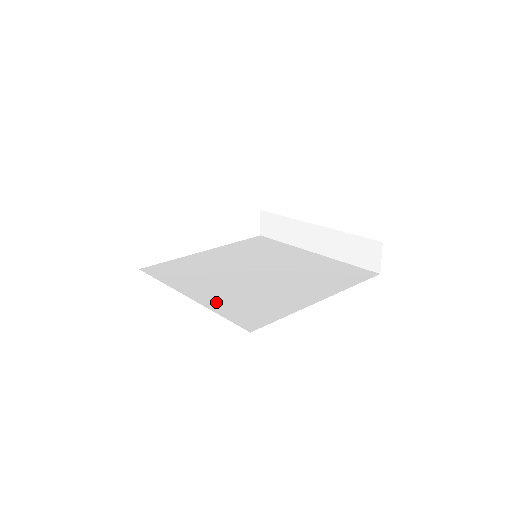
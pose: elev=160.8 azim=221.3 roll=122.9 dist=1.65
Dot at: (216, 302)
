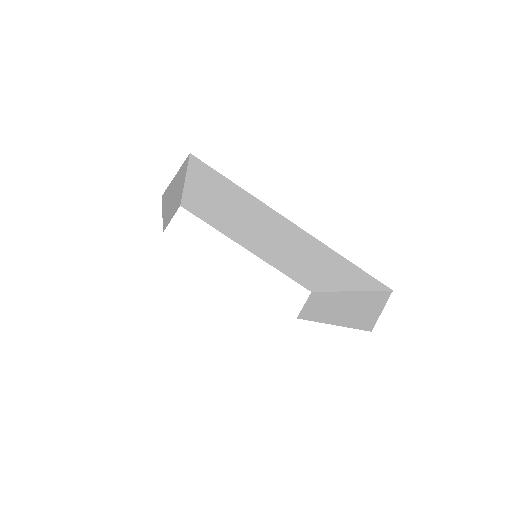
Dot at: occluded
